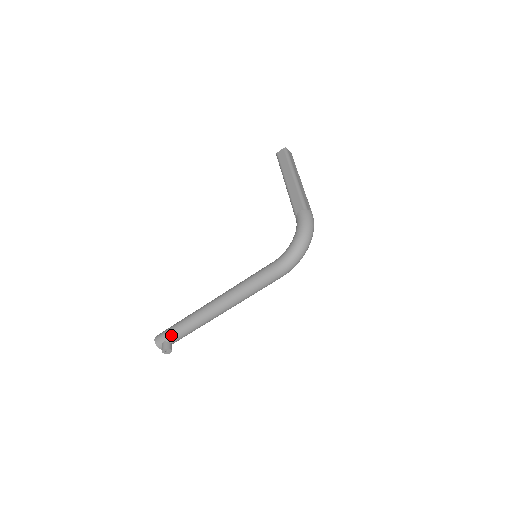
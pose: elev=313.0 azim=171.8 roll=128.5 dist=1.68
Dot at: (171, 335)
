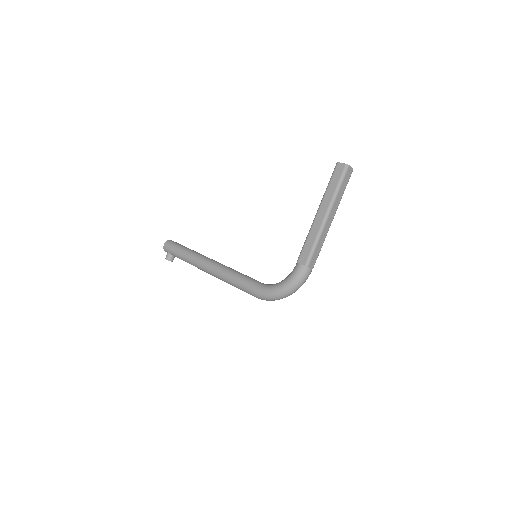
Dot at: (174, 254)
